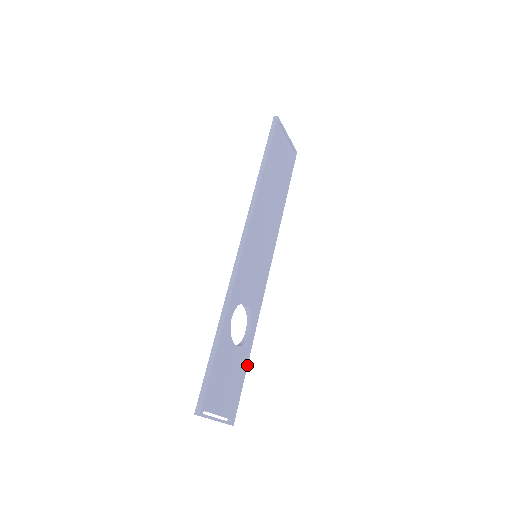
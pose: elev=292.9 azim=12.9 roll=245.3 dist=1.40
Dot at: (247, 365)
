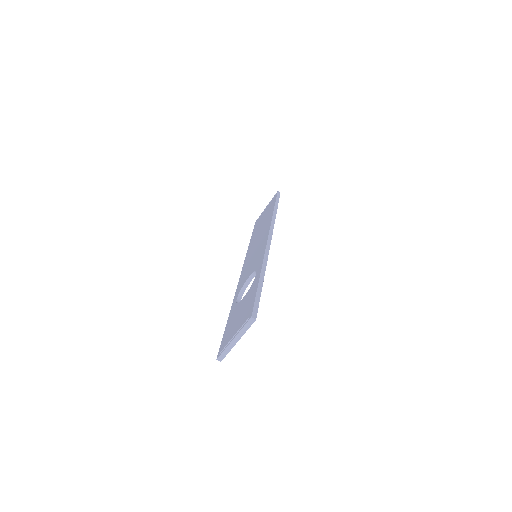
Dot at: occluded
